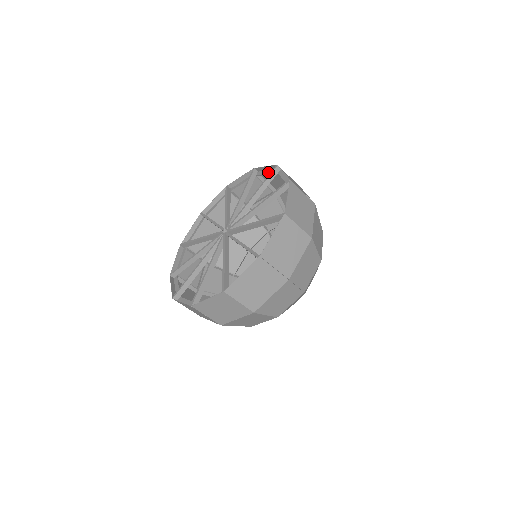
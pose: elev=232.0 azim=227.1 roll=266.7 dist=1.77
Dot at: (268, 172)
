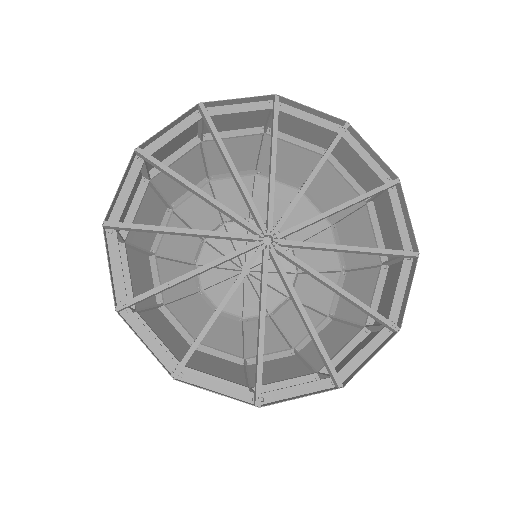
Dot at: (369, 161)
